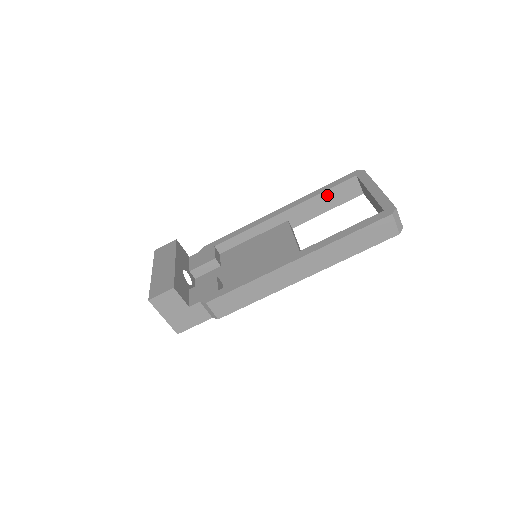
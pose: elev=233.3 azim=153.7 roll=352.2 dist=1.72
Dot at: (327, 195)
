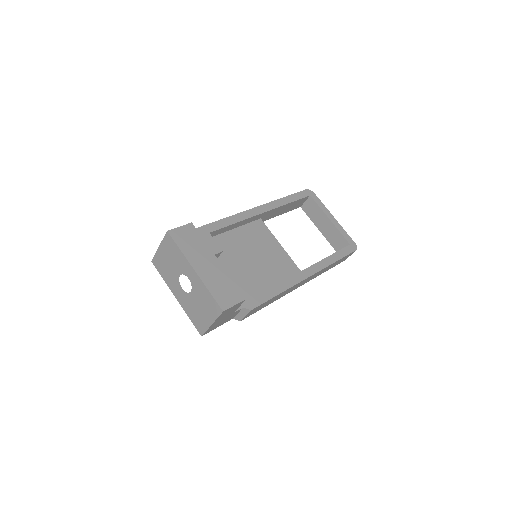
Dot at: (290, 205)
